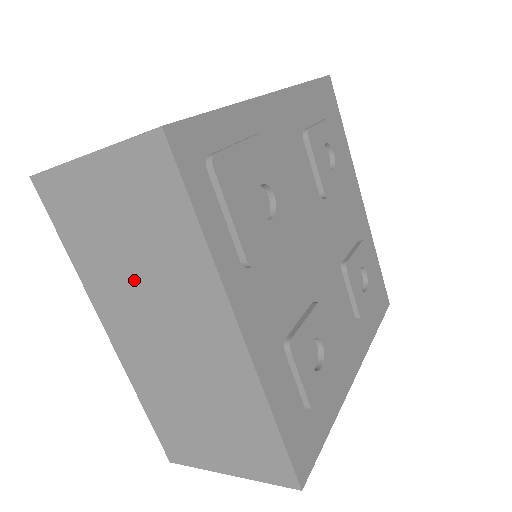
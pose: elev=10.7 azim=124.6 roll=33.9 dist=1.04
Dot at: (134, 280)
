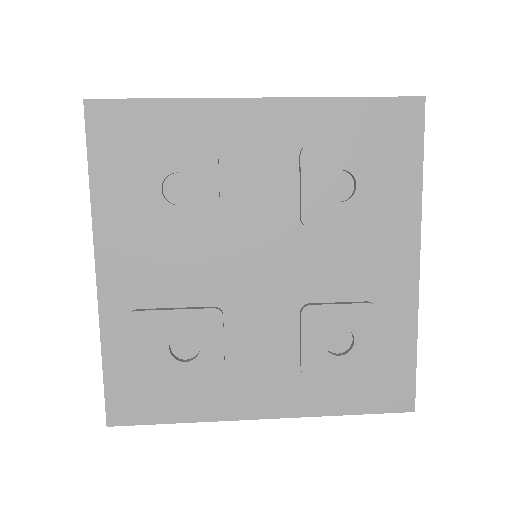
Dot at: occluded
